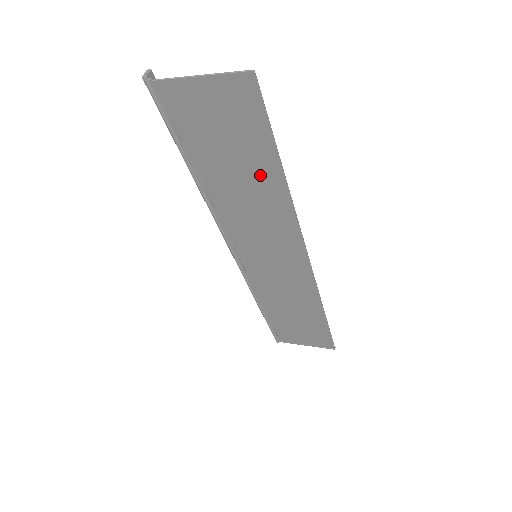
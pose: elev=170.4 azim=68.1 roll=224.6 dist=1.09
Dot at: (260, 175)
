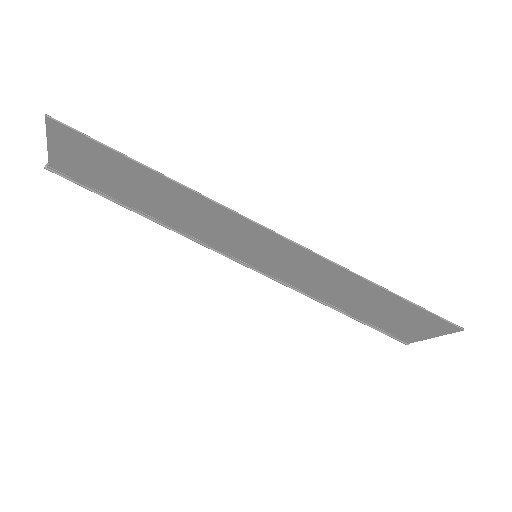
Dot at: (150, 183)
